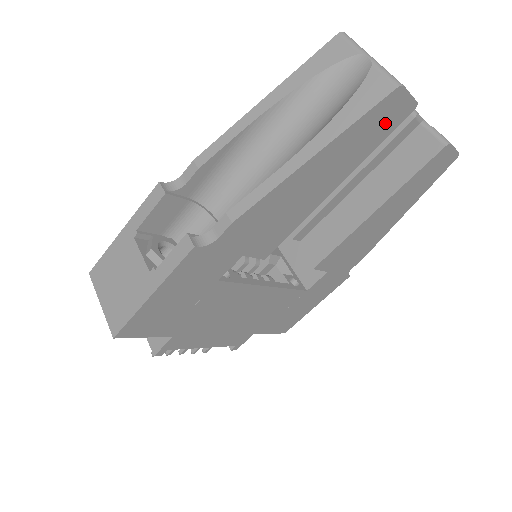
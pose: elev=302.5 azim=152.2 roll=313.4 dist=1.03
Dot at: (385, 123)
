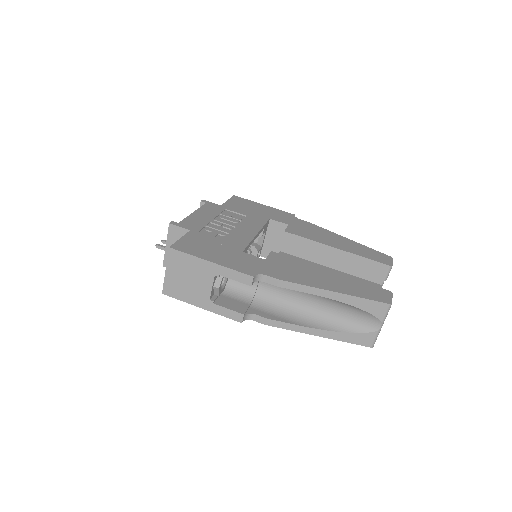
Dot at: occluded
